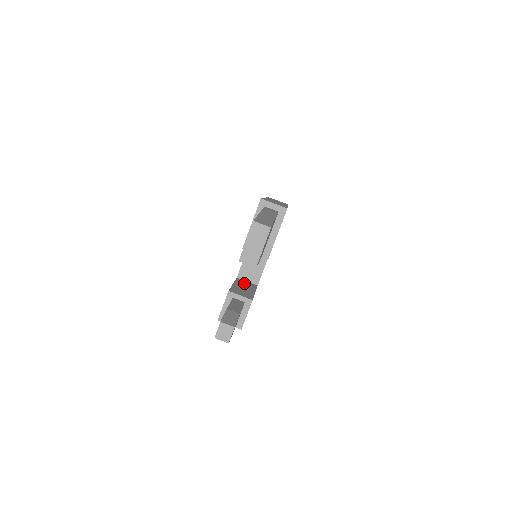
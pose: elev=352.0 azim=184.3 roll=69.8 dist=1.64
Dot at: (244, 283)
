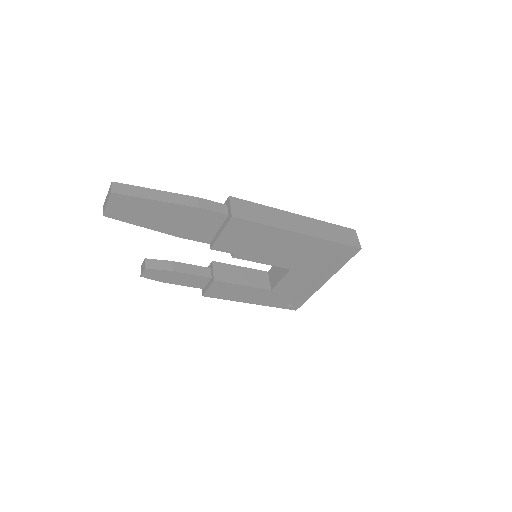
Dot at: (259, 277)
